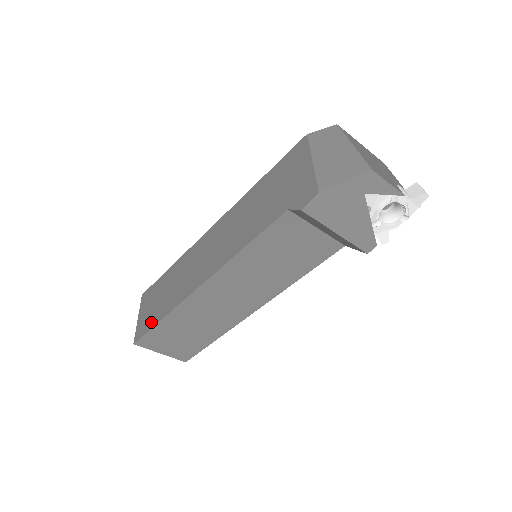
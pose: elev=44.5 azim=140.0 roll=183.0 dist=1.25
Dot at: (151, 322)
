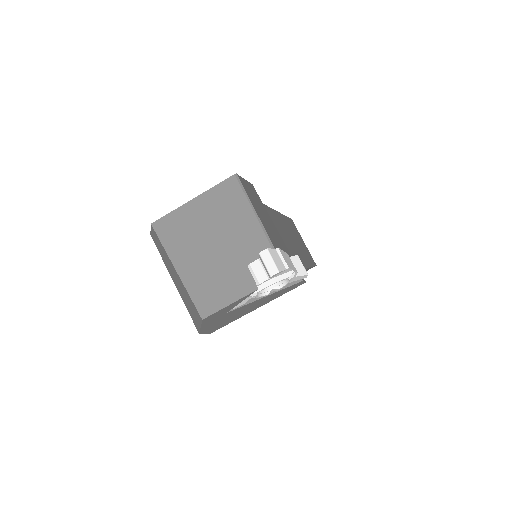
Dot at: occluded
